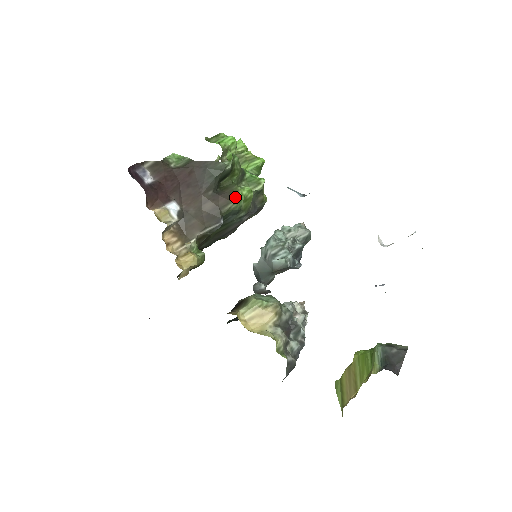
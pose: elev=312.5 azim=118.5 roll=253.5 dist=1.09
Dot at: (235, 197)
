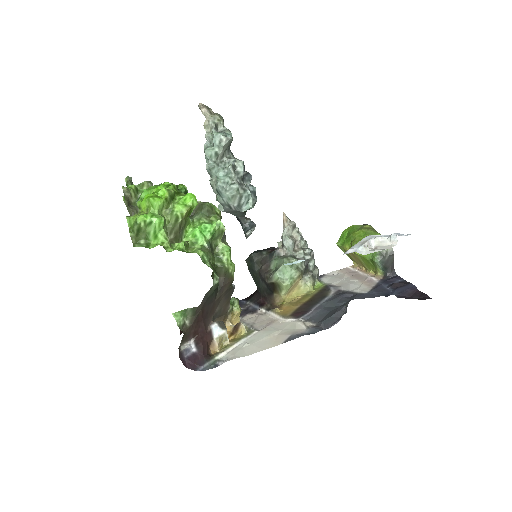
Dot at: (232, 274)
